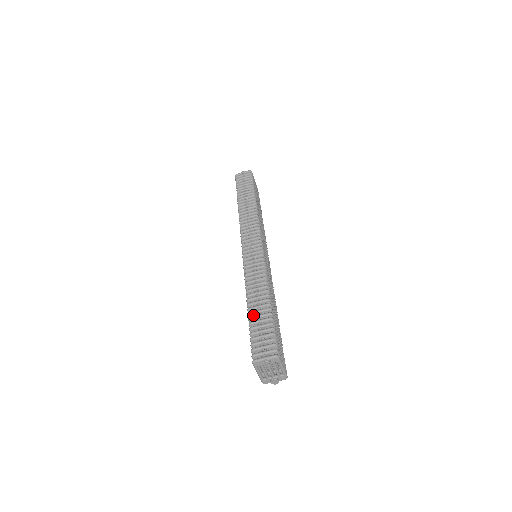
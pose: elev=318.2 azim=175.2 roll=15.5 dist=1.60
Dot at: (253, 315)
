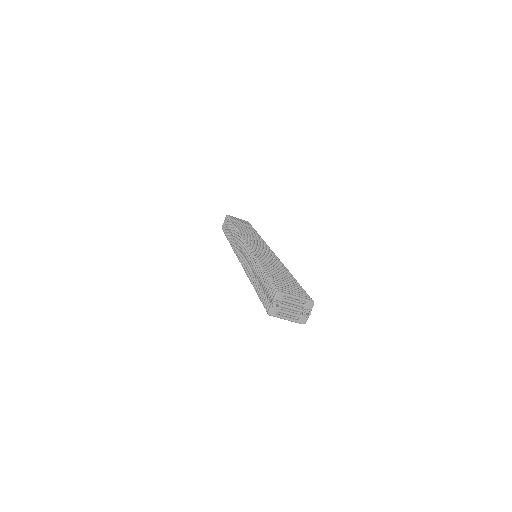
Dot at: occluded
